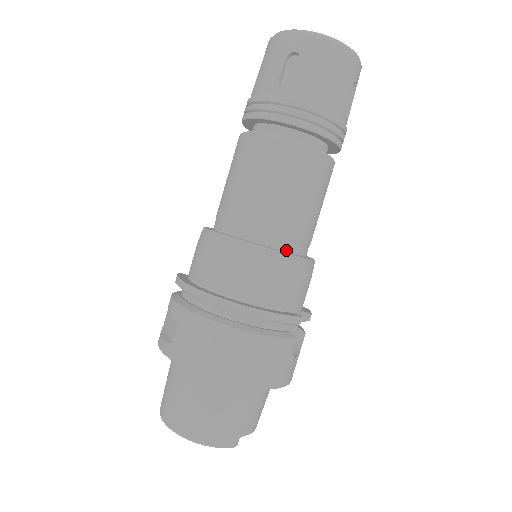
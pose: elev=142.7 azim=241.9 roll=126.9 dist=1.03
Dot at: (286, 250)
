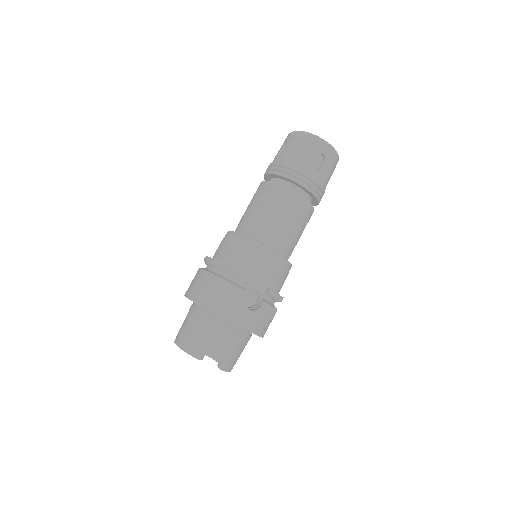
Dot at: (256, 240)
